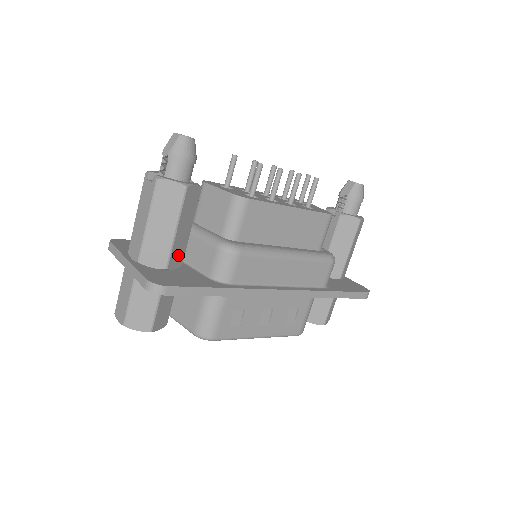
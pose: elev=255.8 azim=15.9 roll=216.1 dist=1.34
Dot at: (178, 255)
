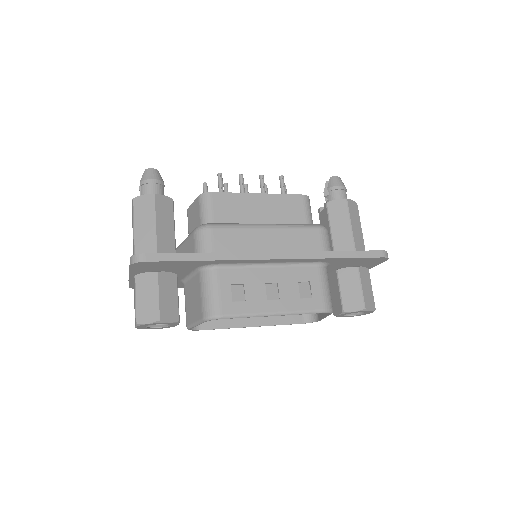
Dot at: (167, 252)
